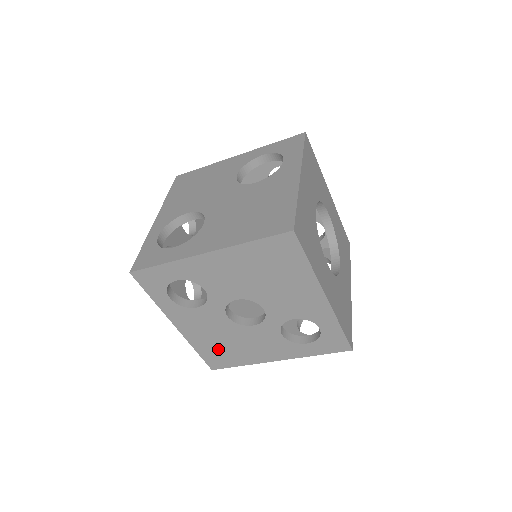
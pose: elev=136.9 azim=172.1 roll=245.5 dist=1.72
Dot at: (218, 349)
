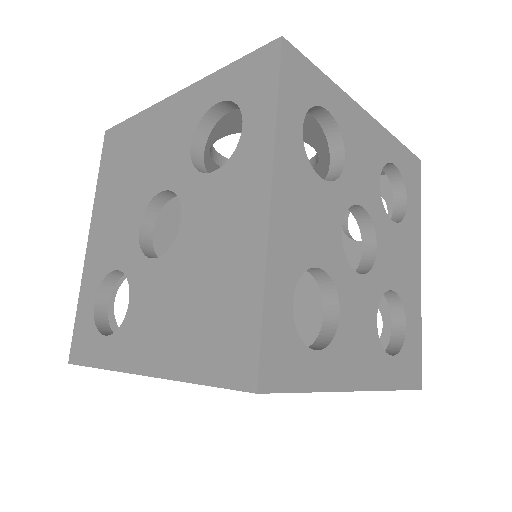
Dot at: (206, 325)
